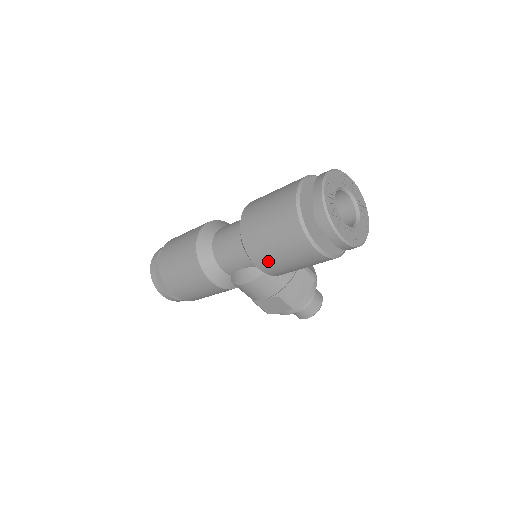
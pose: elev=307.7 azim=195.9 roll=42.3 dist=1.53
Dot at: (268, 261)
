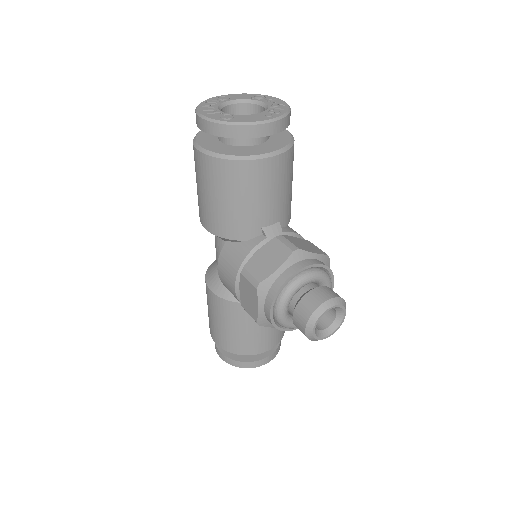
Dot at: (202, 209)
